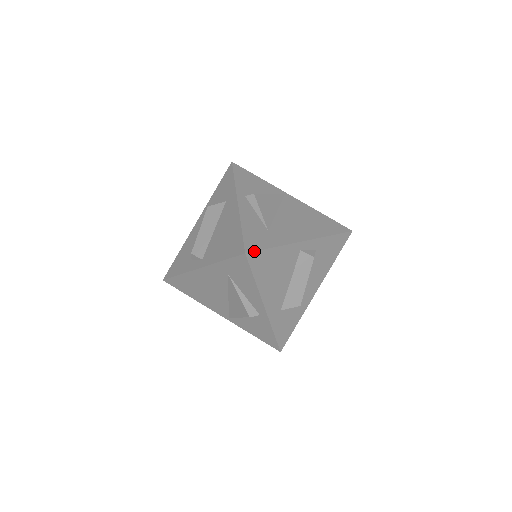
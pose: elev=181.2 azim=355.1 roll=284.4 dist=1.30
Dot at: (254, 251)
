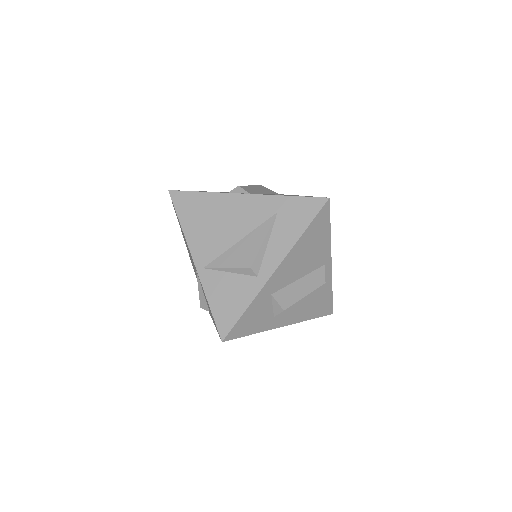
Dot at: occluded
